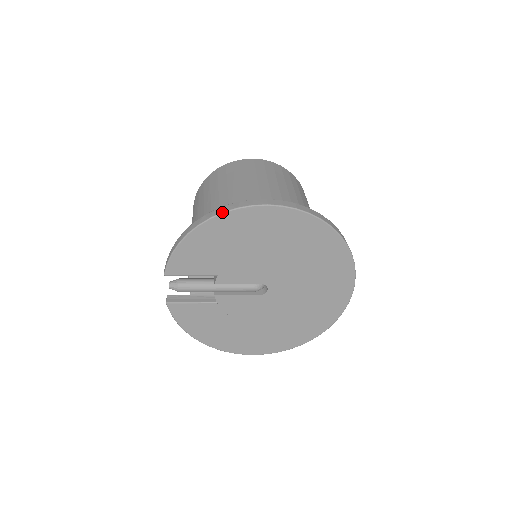
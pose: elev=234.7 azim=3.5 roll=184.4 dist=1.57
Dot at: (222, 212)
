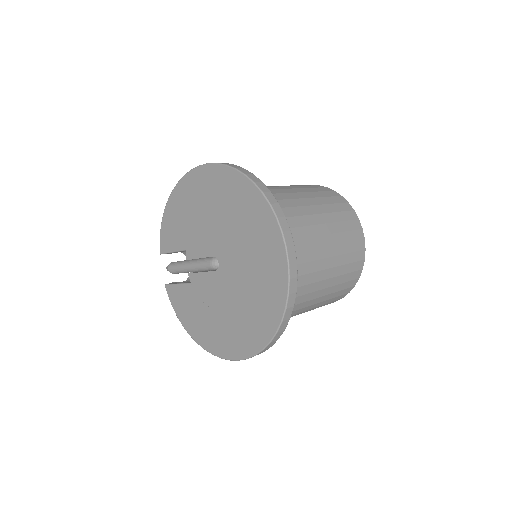
Dot at: occluded
